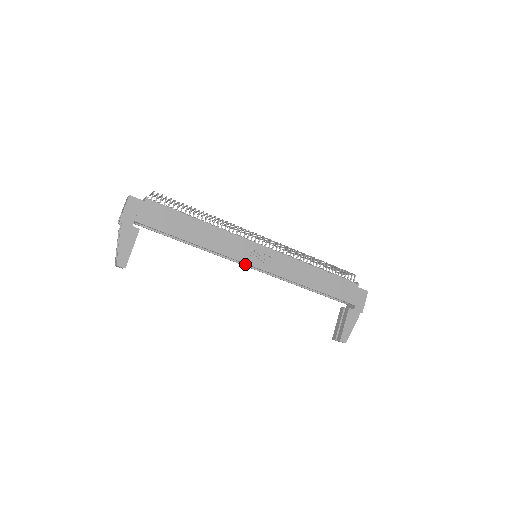
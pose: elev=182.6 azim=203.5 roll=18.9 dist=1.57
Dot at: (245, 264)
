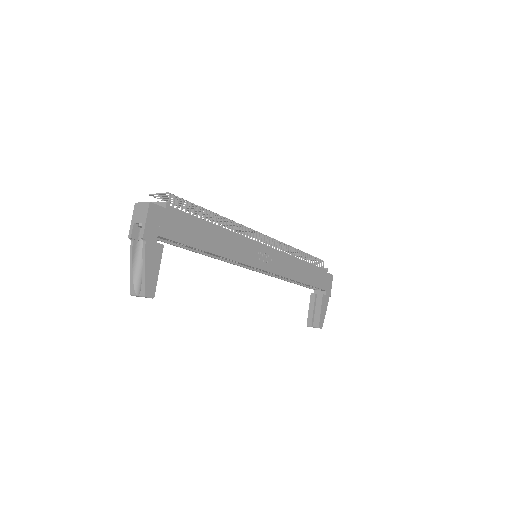
Dot at: (246, 266)
